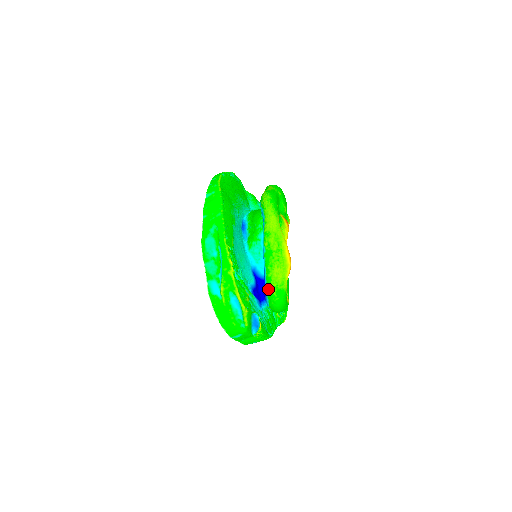
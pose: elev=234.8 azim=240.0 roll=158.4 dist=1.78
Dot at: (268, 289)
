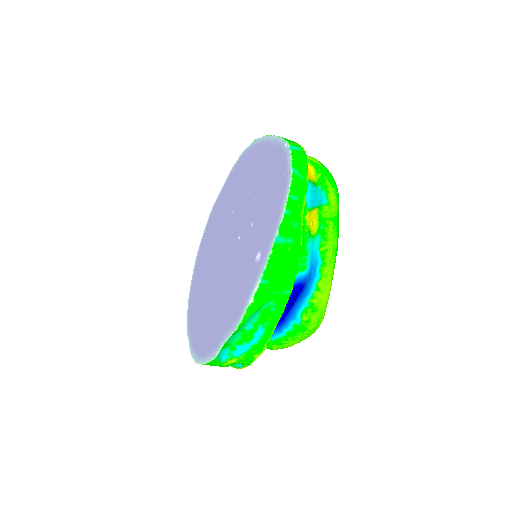
Dot at: (270, 344)
